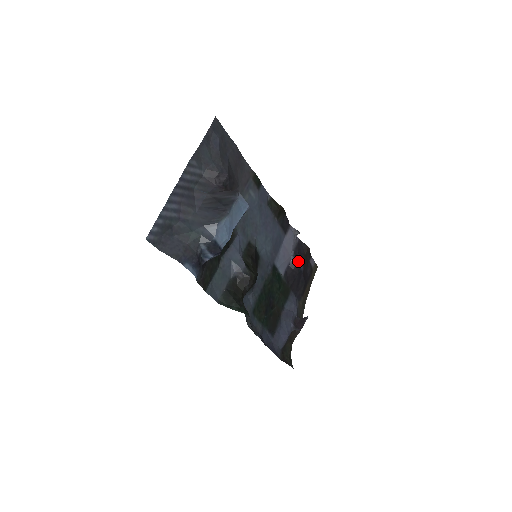
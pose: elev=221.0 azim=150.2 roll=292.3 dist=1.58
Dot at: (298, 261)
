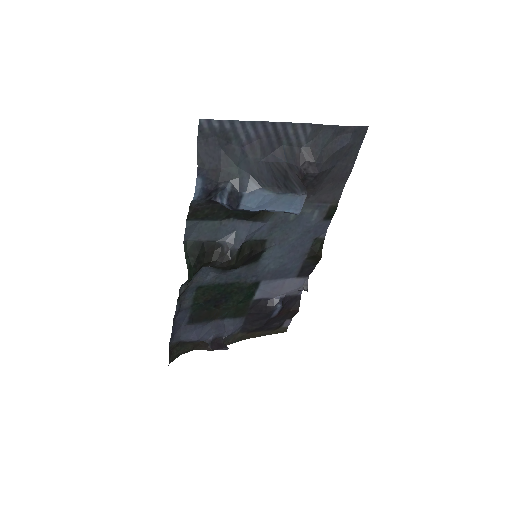
Dot at: (278, 306)
